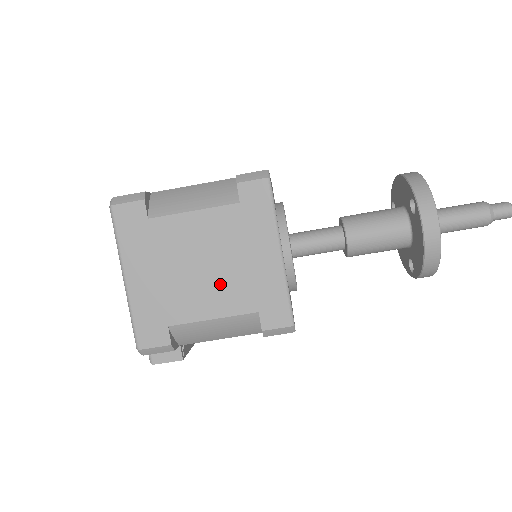
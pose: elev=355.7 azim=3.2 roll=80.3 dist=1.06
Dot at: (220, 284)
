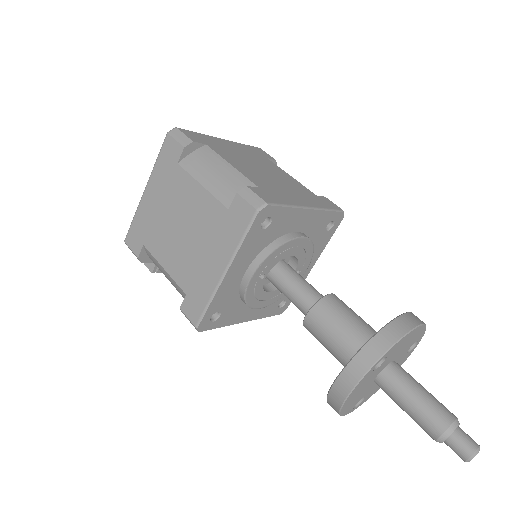
Dot at: (181, 252)
